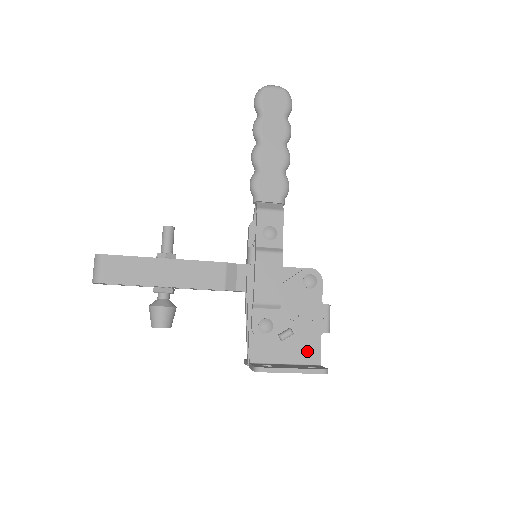
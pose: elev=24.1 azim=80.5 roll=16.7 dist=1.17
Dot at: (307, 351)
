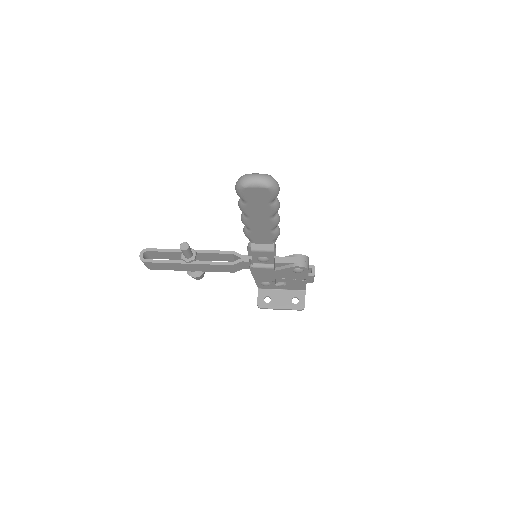
Dot at: (296, 287)
